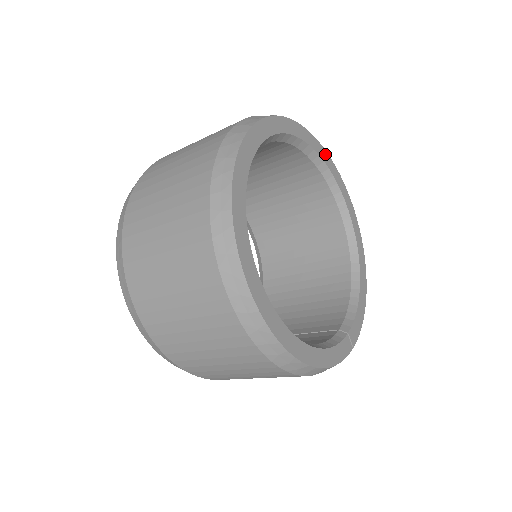
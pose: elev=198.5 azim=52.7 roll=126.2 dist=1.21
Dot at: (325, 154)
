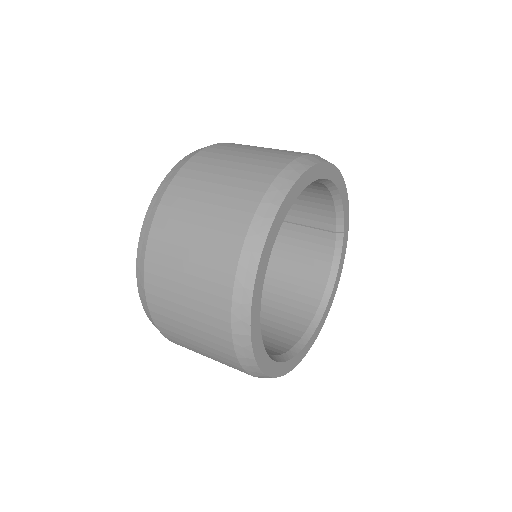
Dot at: (276, 221)
